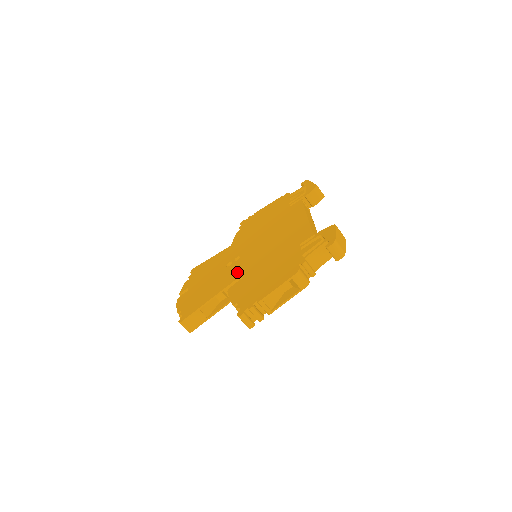
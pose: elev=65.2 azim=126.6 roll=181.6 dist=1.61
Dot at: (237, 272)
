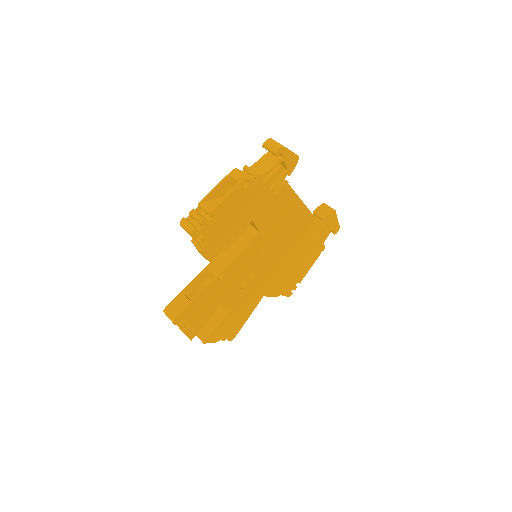
Dot at: occluded
